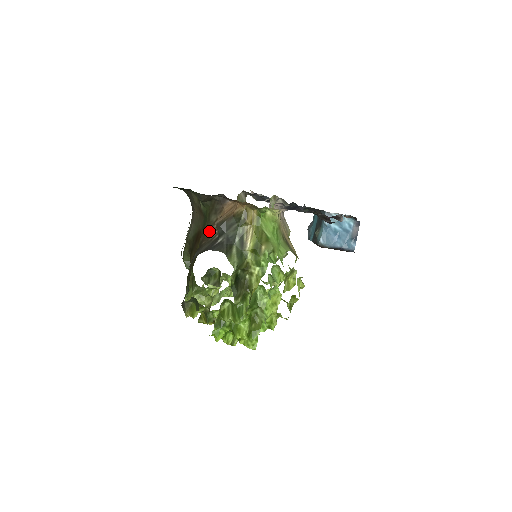
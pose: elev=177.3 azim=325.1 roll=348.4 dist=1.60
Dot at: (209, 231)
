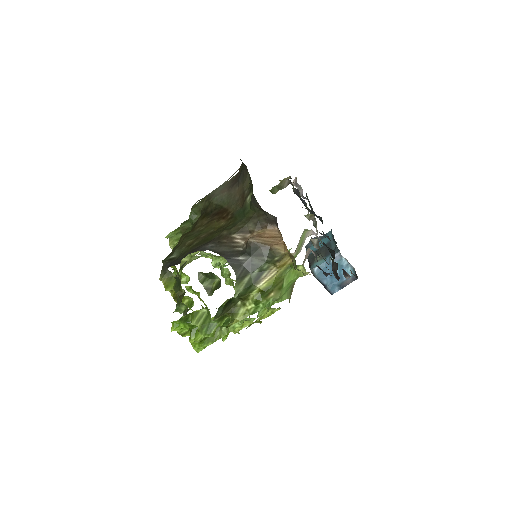
Dot at: (238, 234)
